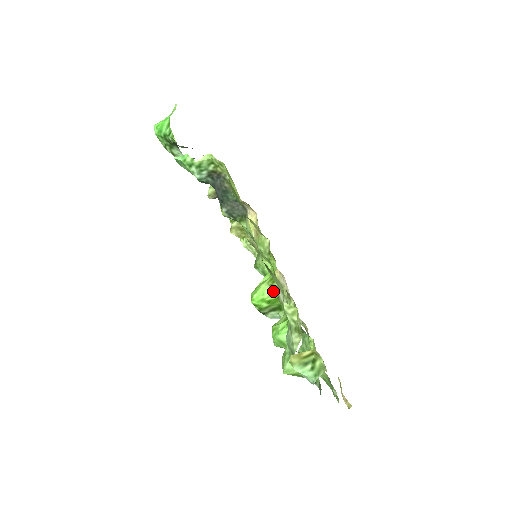
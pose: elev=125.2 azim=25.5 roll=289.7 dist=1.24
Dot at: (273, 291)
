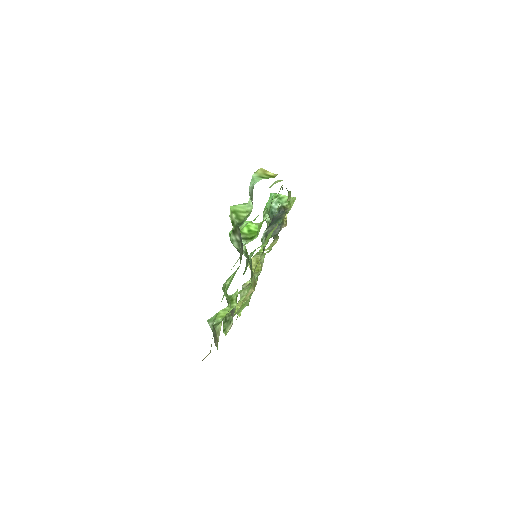
Dot at: (261, 223)
